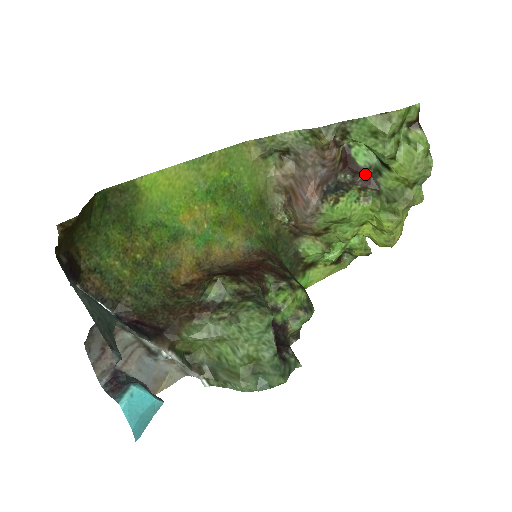
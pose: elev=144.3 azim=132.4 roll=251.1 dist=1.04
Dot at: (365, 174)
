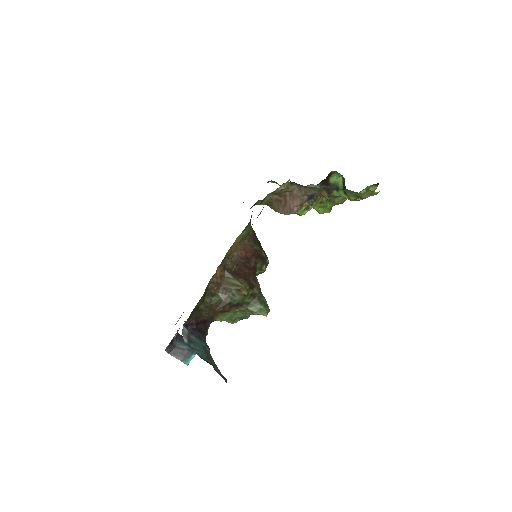
Dot at: (329, 186)
